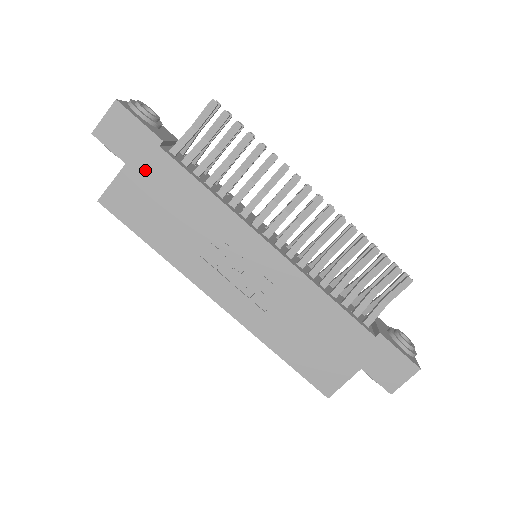
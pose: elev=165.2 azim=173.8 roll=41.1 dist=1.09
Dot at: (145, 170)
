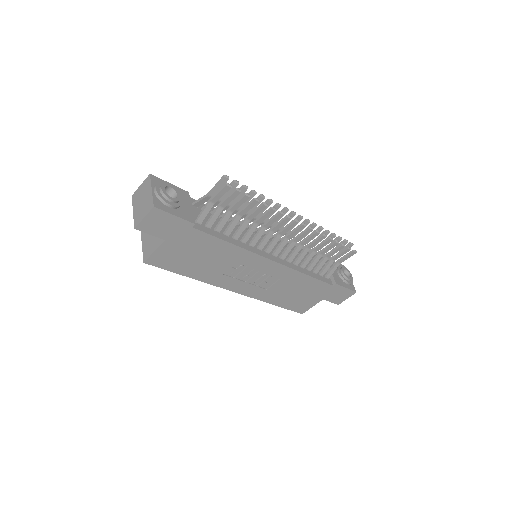
Dot at: (181, 241)
